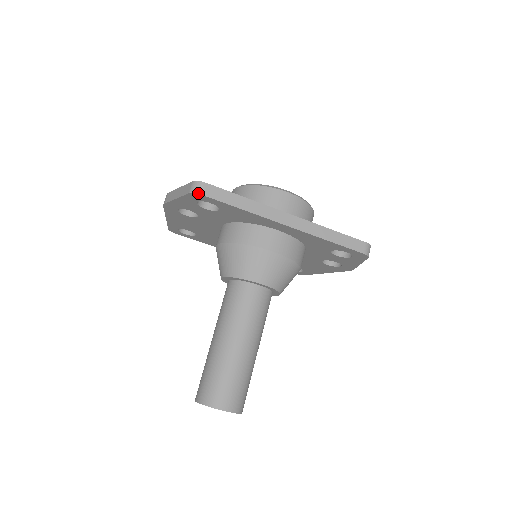
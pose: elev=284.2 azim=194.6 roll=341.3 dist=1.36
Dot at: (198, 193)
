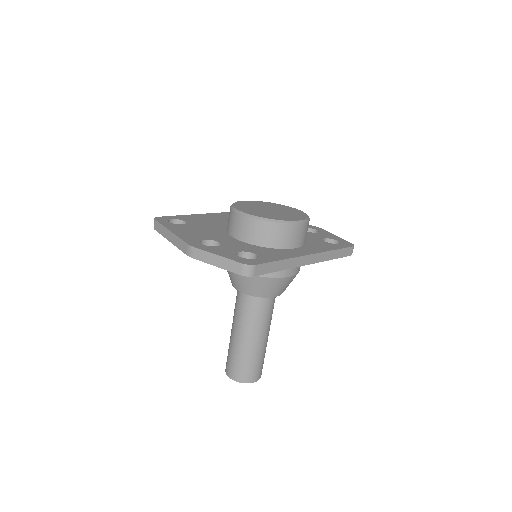
Dot at: (251, 276)
